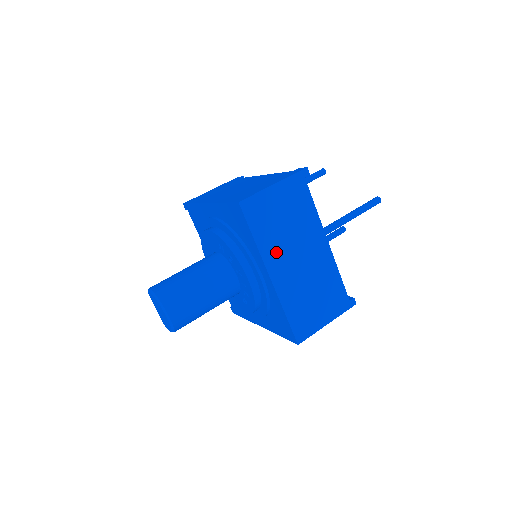
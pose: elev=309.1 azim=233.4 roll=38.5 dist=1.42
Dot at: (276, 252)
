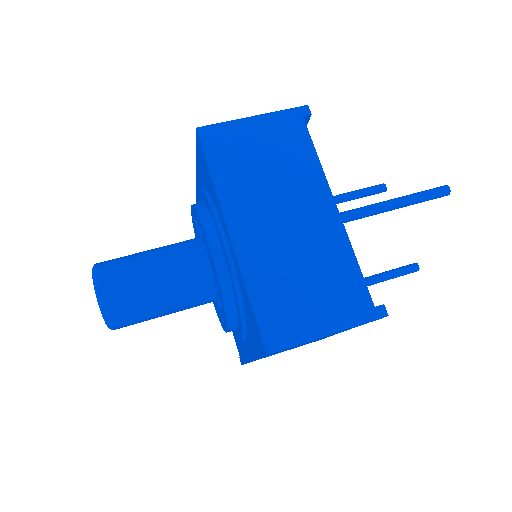
Dot at: (245, 201)
